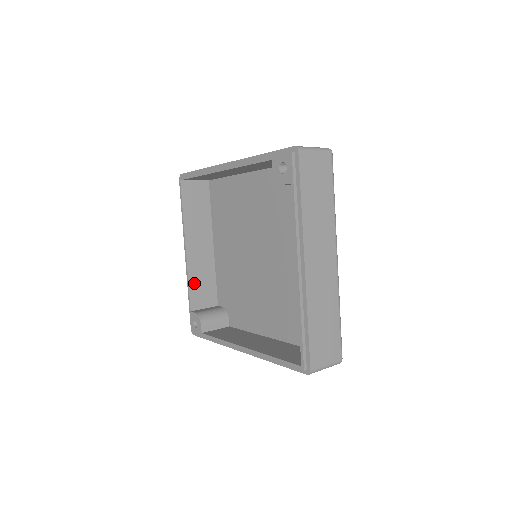
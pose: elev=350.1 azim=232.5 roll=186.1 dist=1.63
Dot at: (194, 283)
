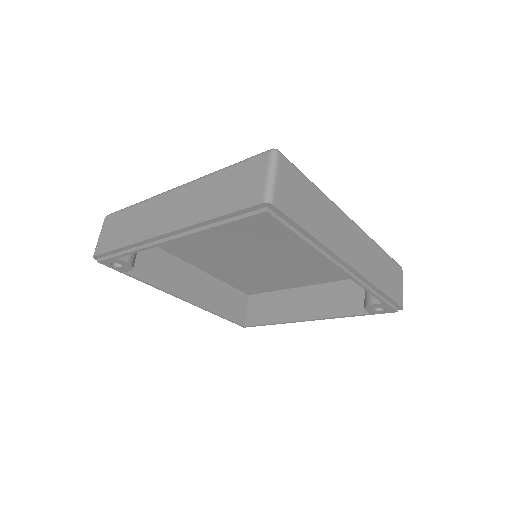
Dot at: occluded
